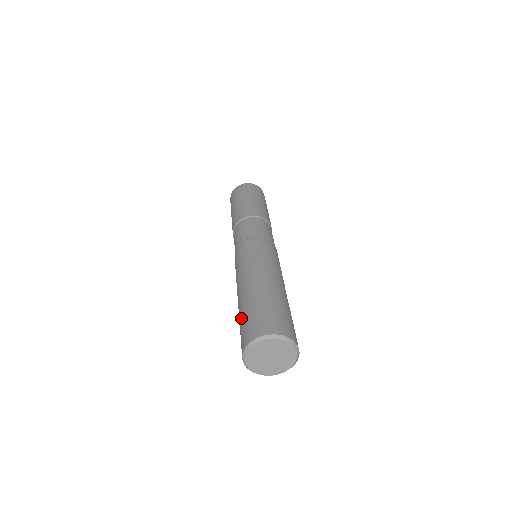
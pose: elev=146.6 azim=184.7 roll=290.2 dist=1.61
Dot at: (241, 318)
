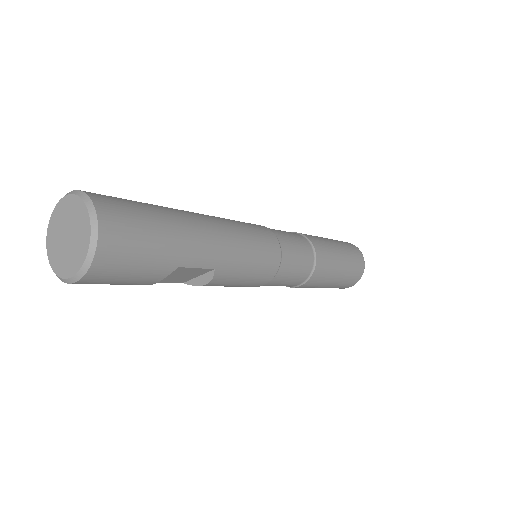
Dot at: occluded
